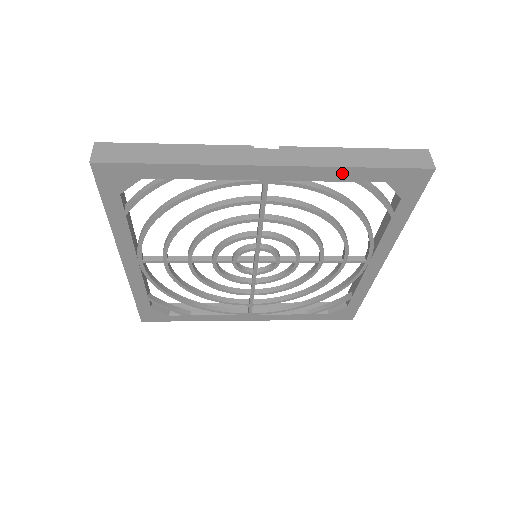
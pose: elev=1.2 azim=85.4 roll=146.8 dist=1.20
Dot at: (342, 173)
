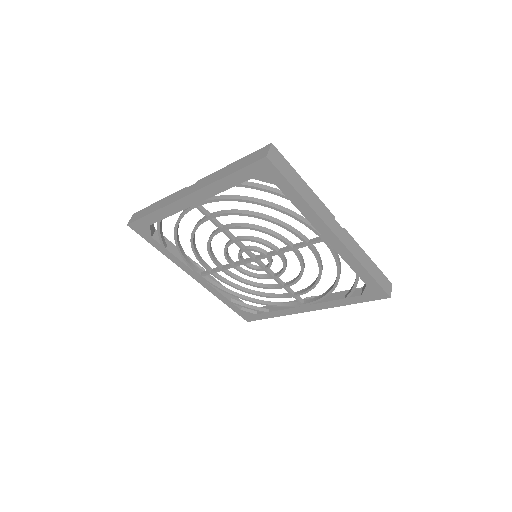
Dot at: (222, 184)
